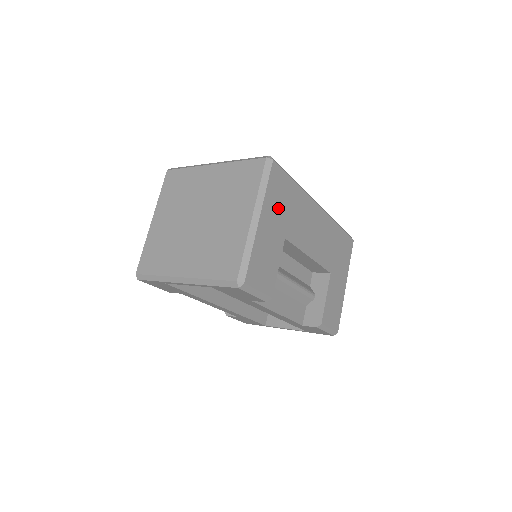
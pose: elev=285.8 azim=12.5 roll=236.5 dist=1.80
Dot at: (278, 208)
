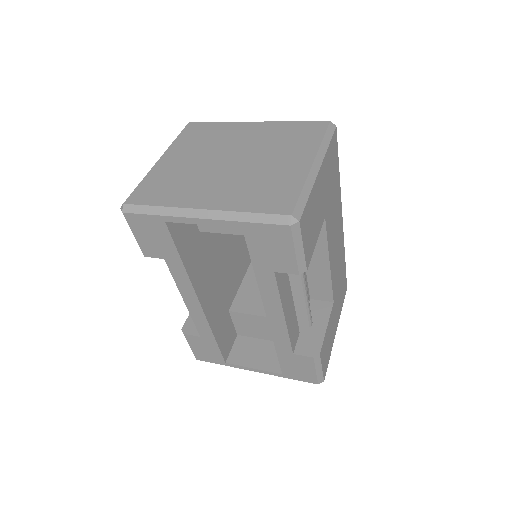
Dot at: (328, 178)
